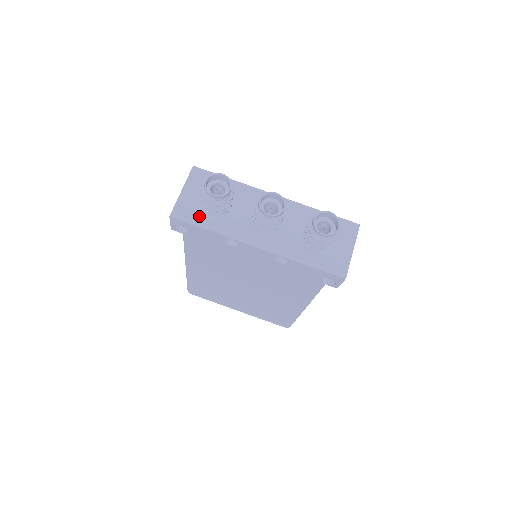
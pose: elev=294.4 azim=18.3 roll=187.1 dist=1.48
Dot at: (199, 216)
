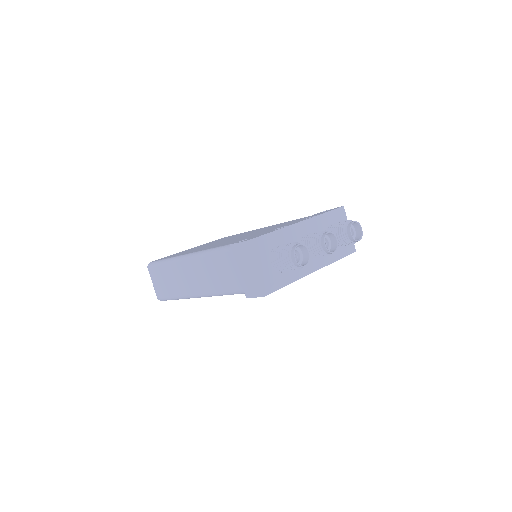
Dot at: (278, 279)
